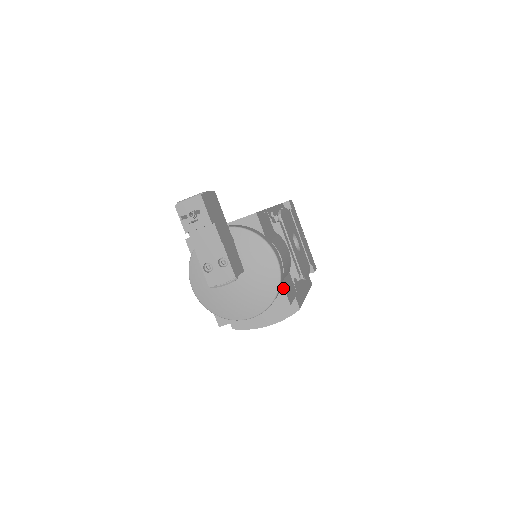
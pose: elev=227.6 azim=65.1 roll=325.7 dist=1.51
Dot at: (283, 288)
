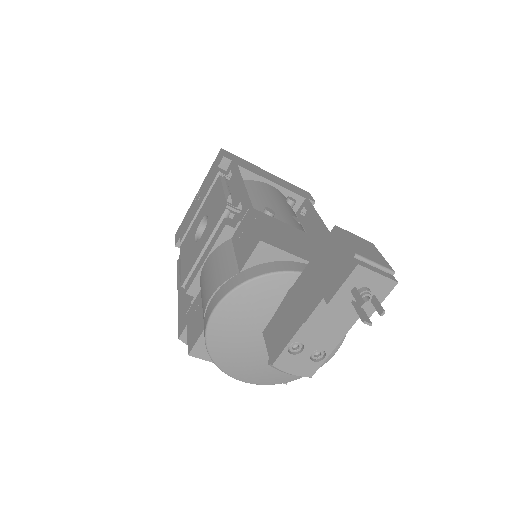
Dot at: occluded
